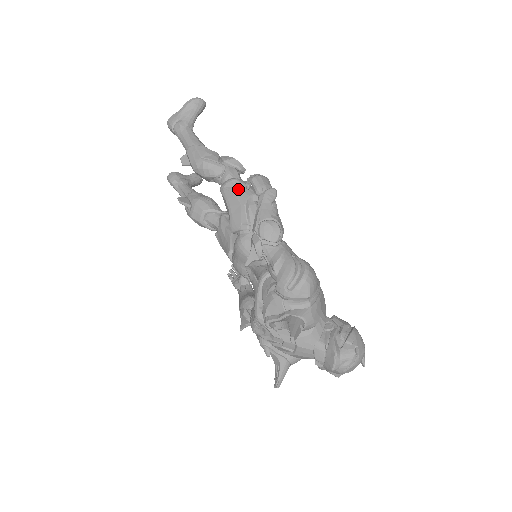
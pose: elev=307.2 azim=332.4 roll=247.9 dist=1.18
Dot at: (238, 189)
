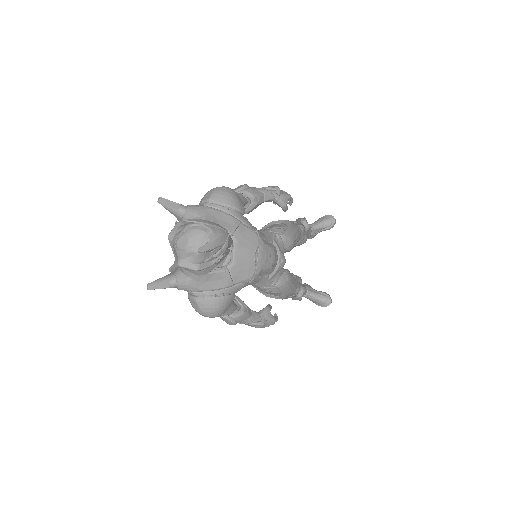
Dot at: occluded
